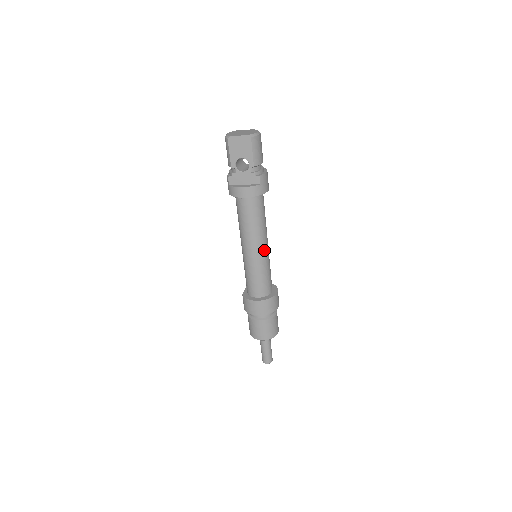
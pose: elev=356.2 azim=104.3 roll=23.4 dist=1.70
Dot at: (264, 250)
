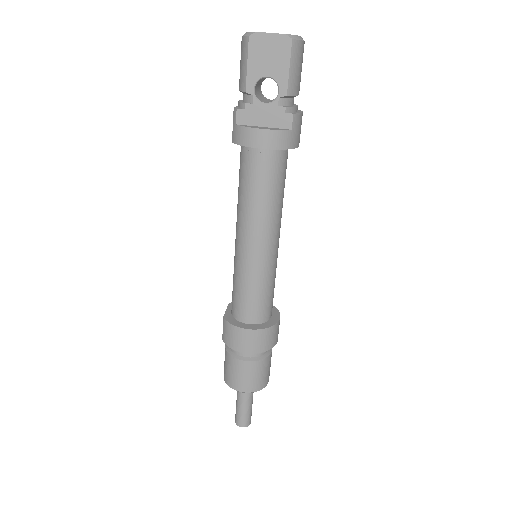
Dot at: (273, 247)
